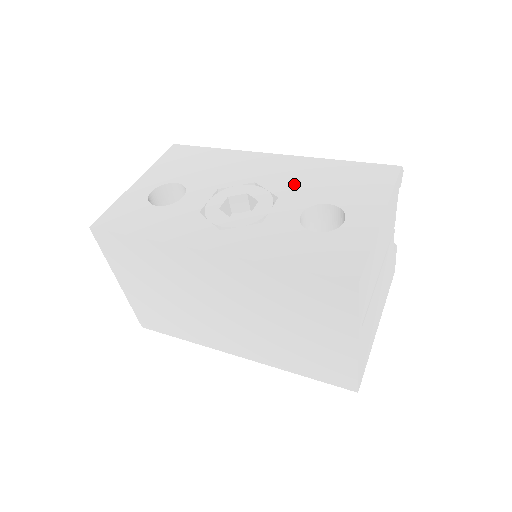
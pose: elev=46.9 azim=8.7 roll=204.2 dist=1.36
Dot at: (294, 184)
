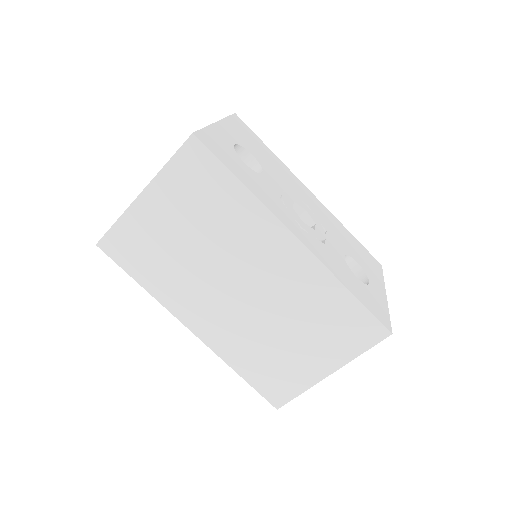
Dot at: (332, 228)
